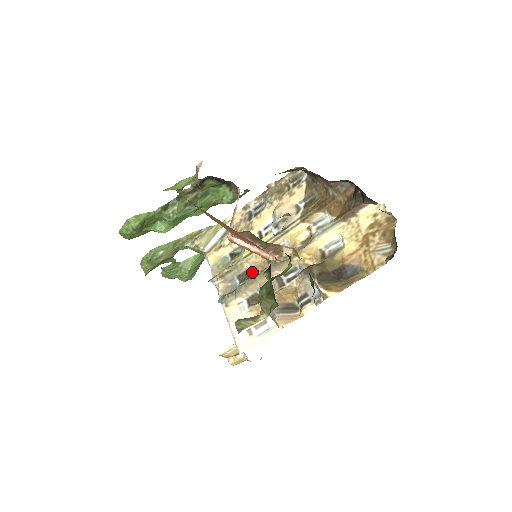
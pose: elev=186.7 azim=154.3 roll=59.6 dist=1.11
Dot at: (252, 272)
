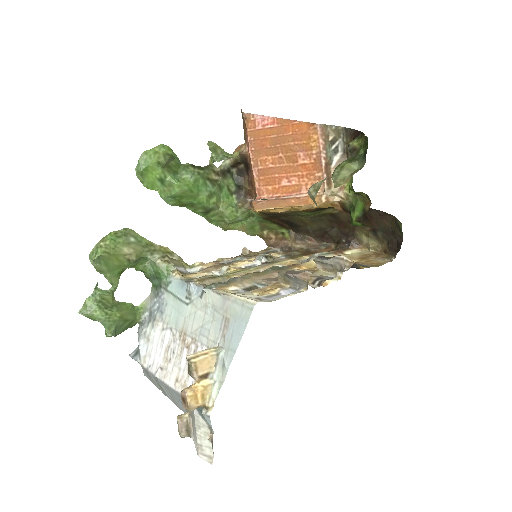
Dot at: occluded
